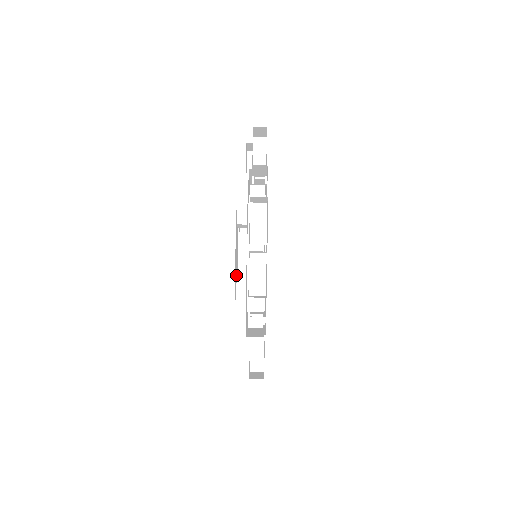
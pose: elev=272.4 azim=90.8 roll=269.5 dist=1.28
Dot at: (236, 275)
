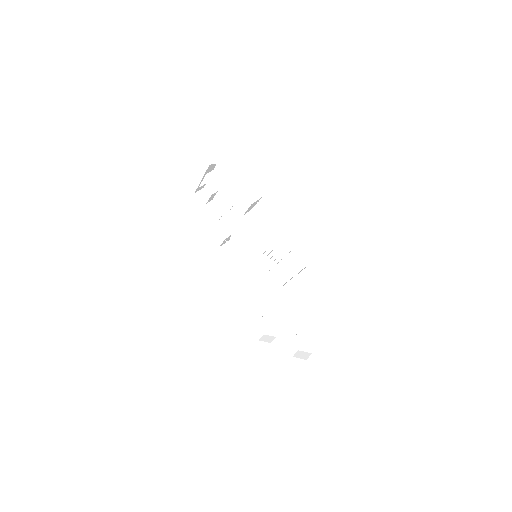
Dot at: occluded
